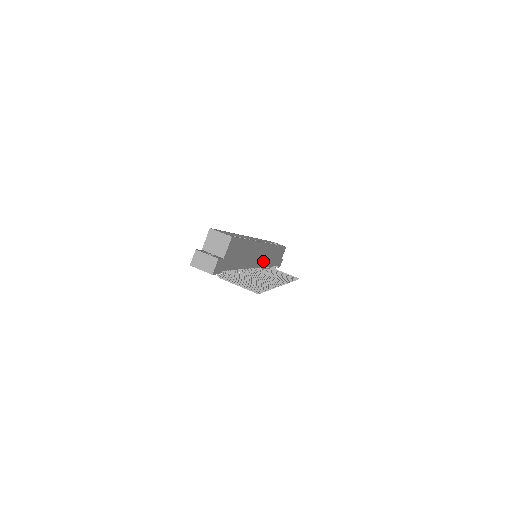
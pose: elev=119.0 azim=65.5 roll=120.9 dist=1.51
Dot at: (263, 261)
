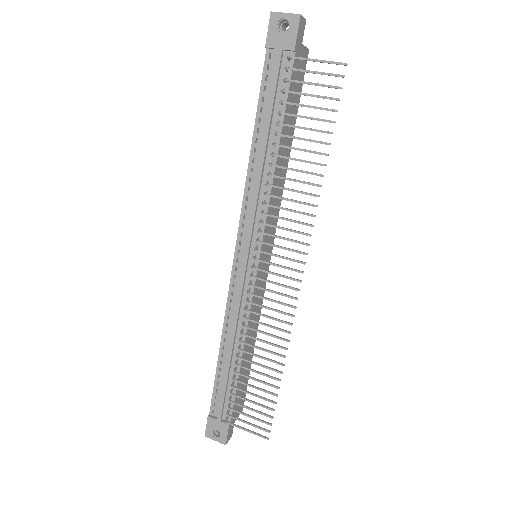
Dot at: (257, 283)
